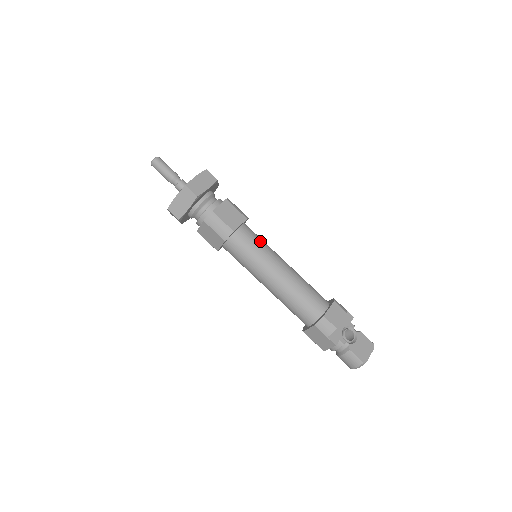
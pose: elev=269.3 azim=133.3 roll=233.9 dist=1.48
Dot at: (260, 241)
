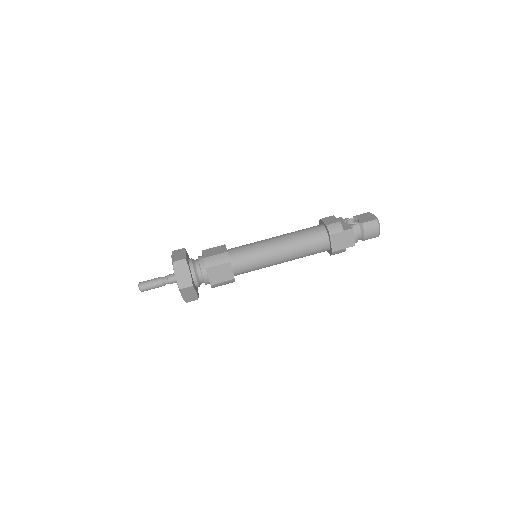
Dot at: (247, 244)
